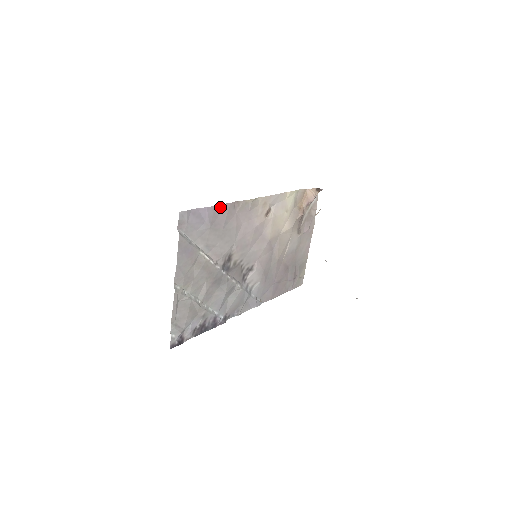
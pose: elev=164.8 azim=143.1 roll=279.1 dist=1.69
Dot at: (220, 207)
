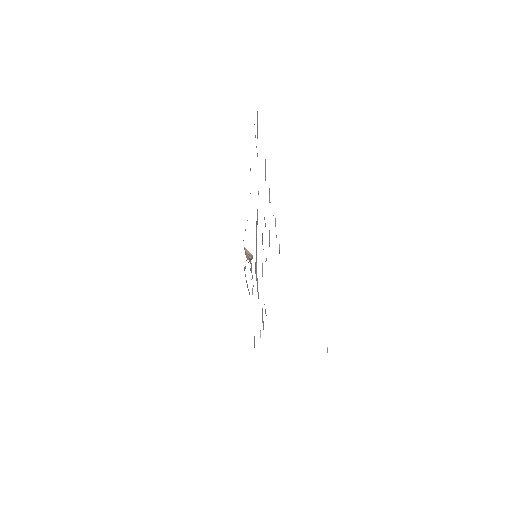
Dot at: occluded
